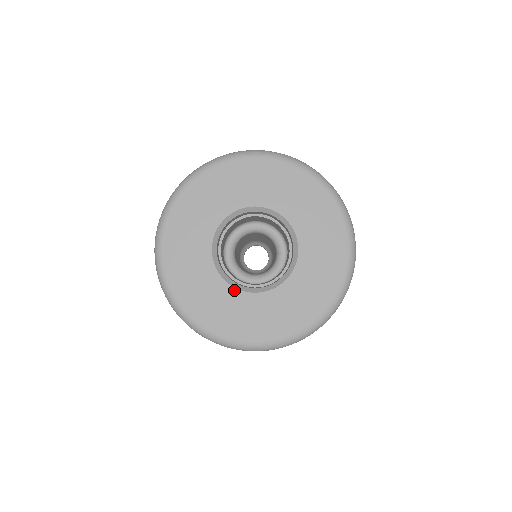
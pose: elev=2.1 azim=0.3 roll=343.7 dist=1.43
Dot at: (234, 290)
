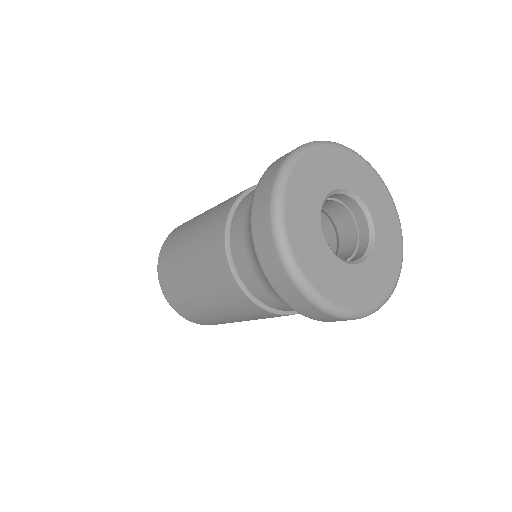
Dot at: (328, 247)
